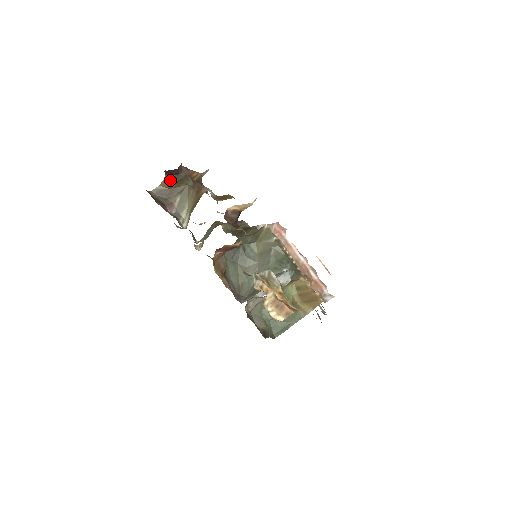
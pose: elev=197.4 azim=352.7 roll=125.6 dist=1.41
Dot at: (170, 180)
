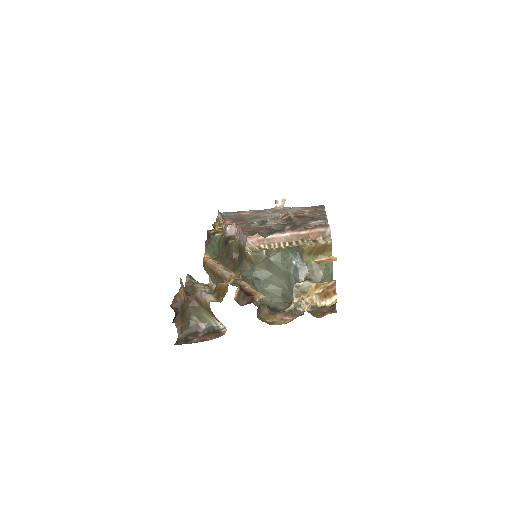
Dot at: (178, 319)
